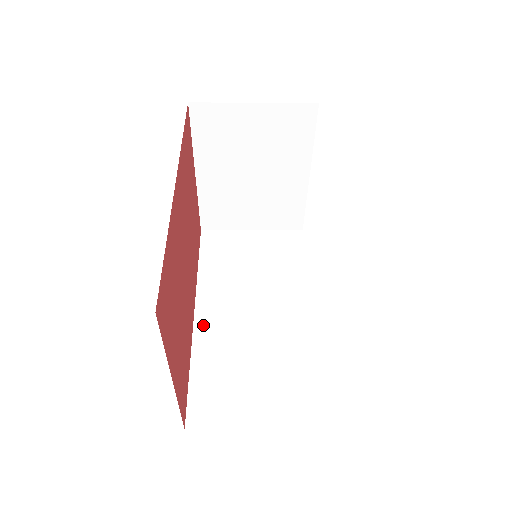
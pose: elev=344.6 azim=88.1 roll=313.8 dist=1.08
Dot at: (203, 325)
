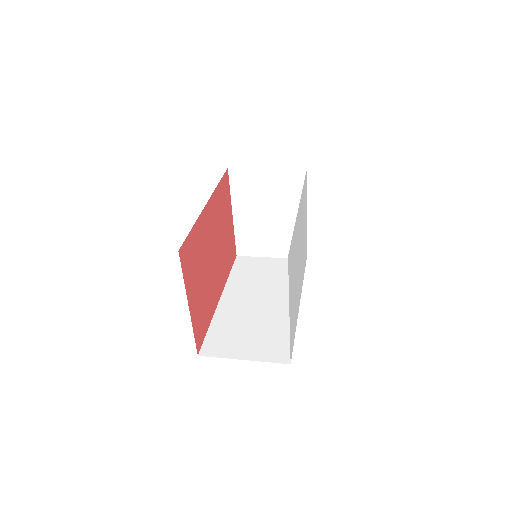
Dot at: (224, 306)
